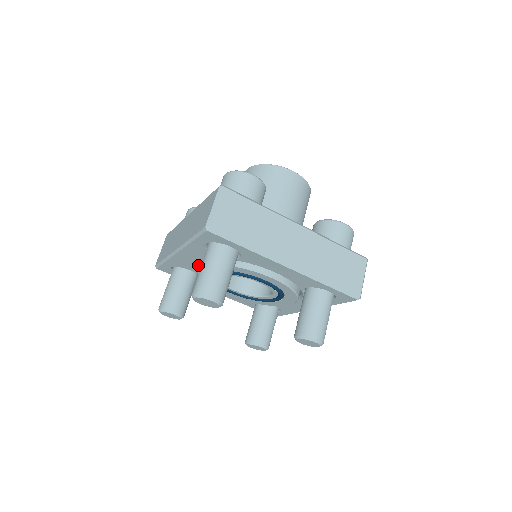
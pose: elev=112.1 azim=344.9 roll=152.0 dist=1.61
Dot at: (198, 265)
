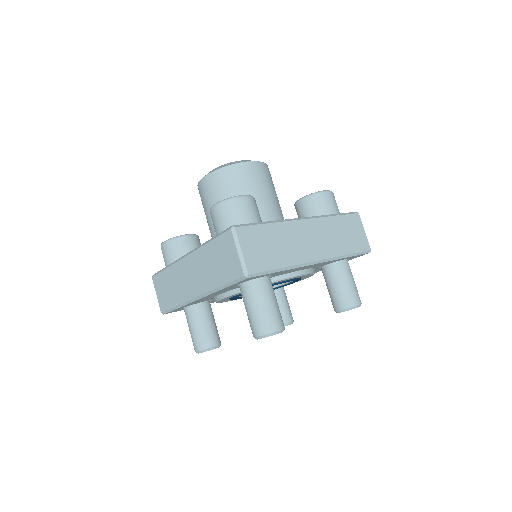
Dot at: occluded
